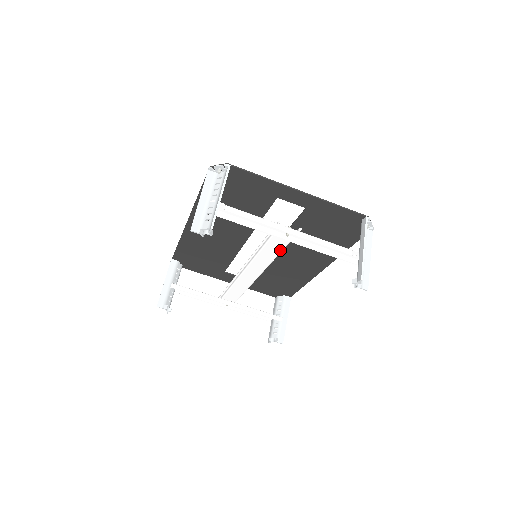
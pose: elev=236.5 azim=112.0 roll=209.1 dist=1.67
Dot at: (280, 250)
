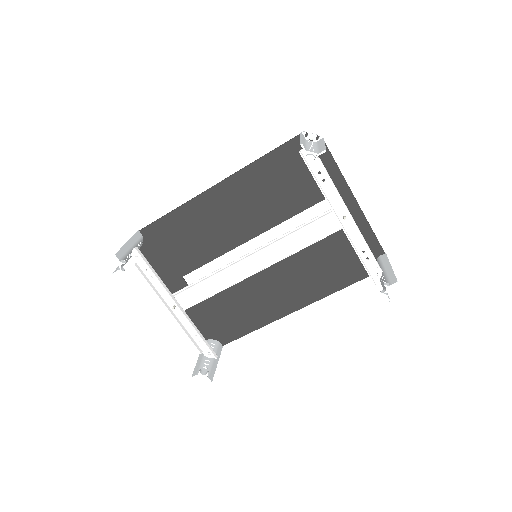
Dot at: (313, 241)
